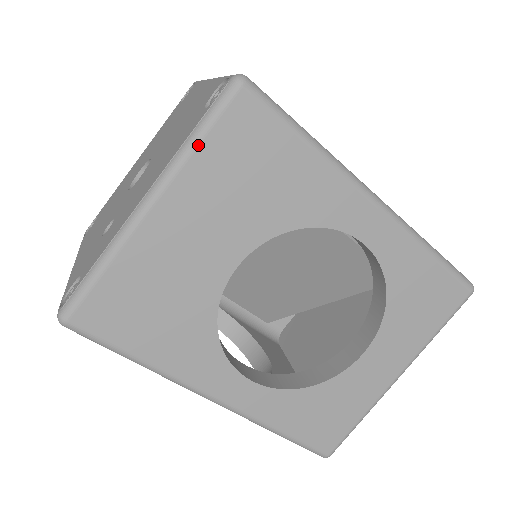
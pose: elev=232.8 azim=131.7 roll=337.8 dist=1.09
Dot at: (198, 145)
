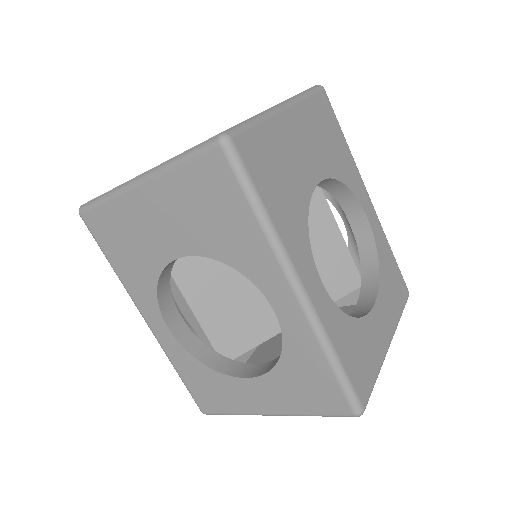
Dot at: (308, 98)
